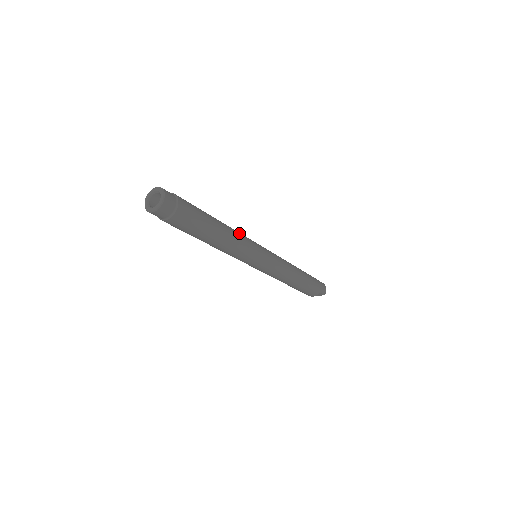
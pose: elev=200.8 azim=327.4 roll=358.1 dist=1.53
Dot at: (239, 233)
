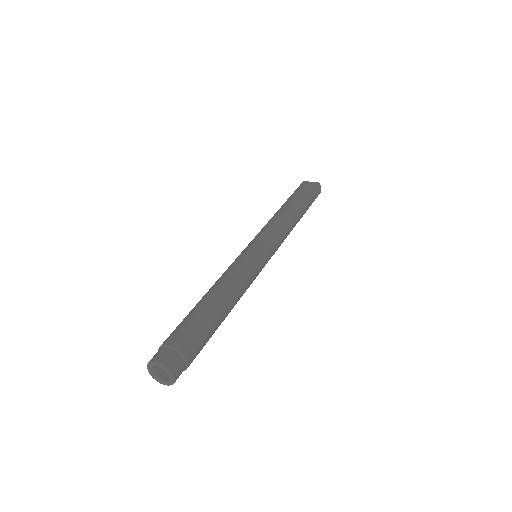
Dot at: (242, 279)
